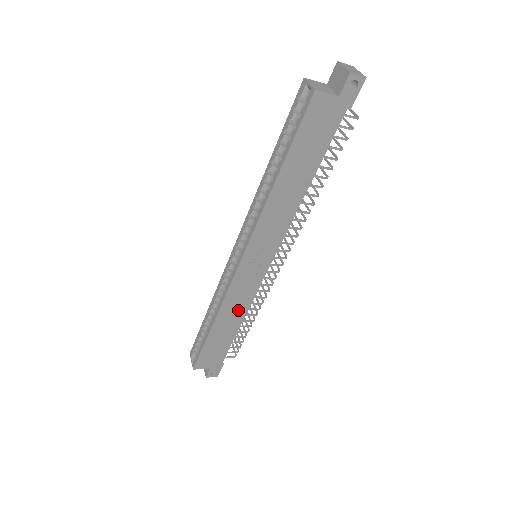
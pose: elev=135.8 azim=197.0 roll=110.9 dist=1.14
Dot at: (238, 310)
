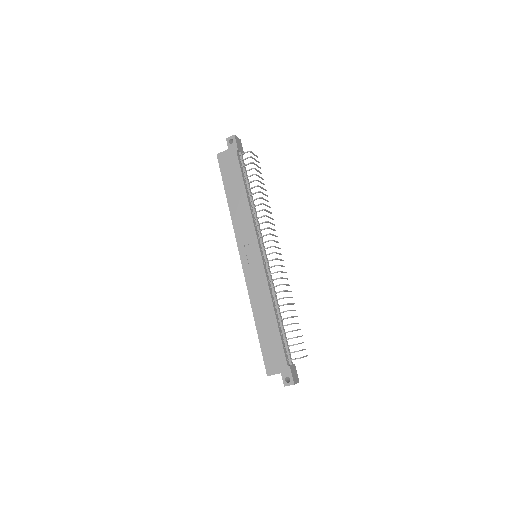
Dot at: (264, 300)
